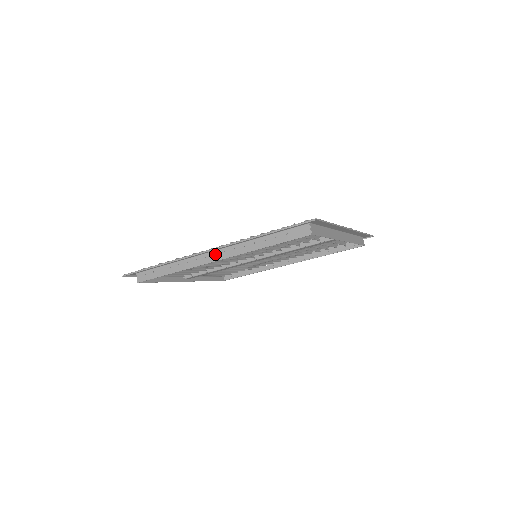
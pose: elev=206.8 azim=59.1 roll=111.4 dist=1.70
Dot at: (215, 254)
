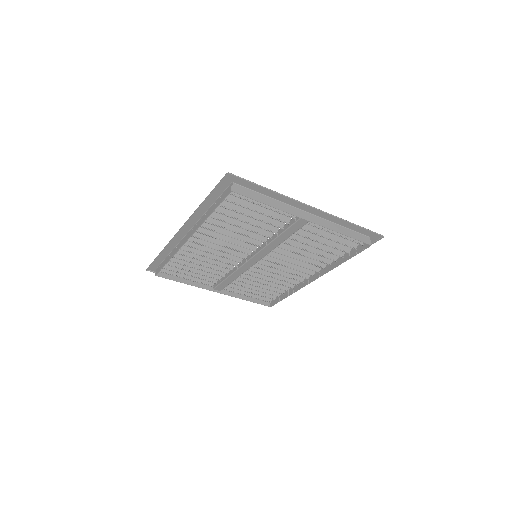
Dot at: (188, 234)
